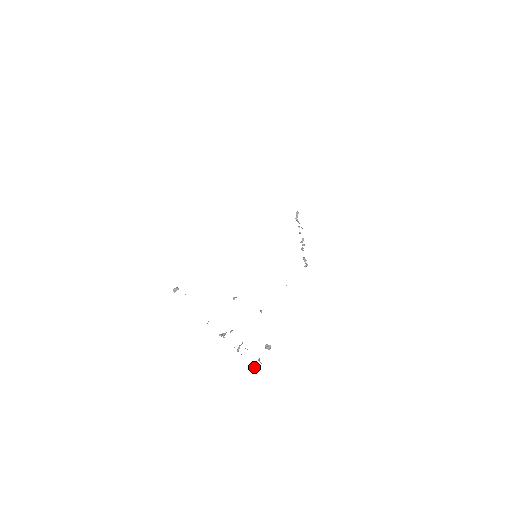
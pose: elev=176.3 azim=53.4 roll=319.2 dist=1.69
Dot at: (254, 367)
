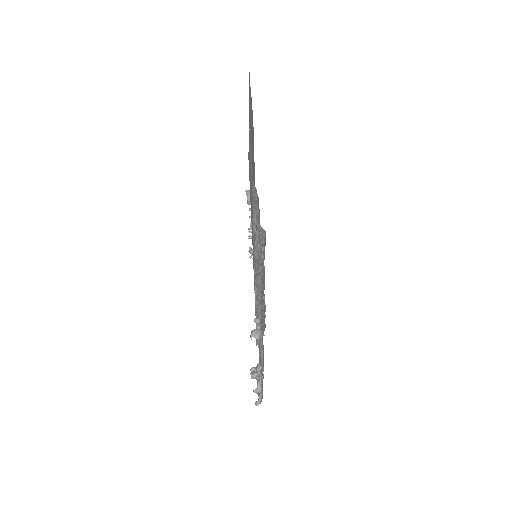
Dot at: (257, 402)
